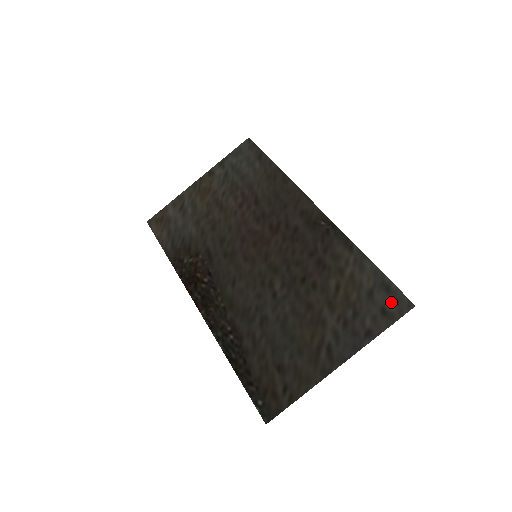
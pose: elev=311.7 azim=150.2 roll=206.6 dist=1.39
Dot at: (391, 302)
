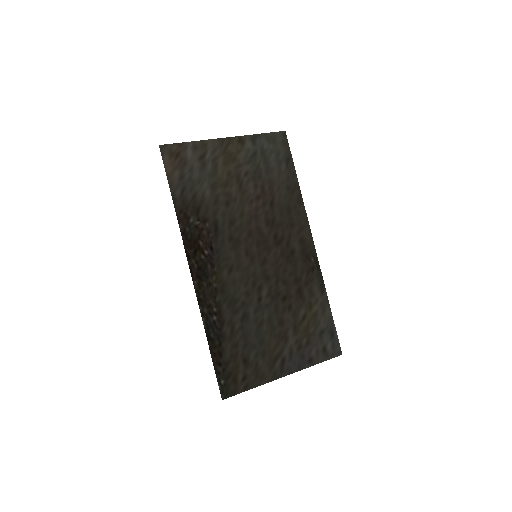
Dot at: (331, 345)
